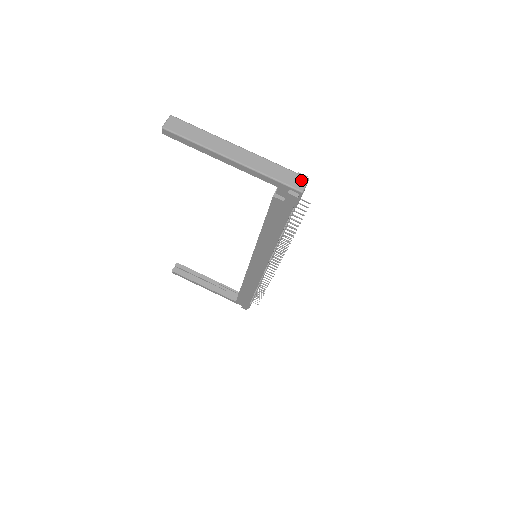
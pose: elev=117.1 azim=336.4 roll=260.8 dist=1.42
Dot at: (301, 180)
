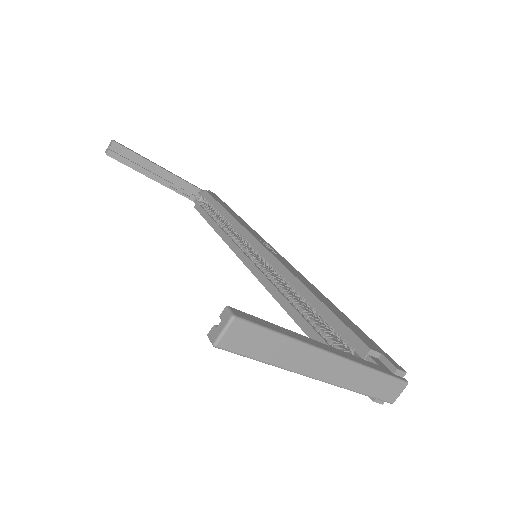
Dot at: (398, 389)
